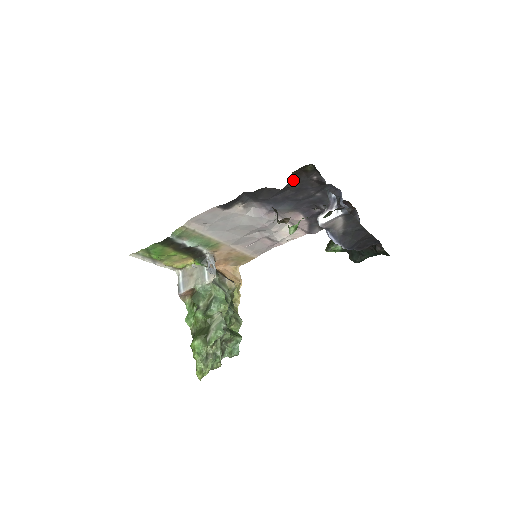
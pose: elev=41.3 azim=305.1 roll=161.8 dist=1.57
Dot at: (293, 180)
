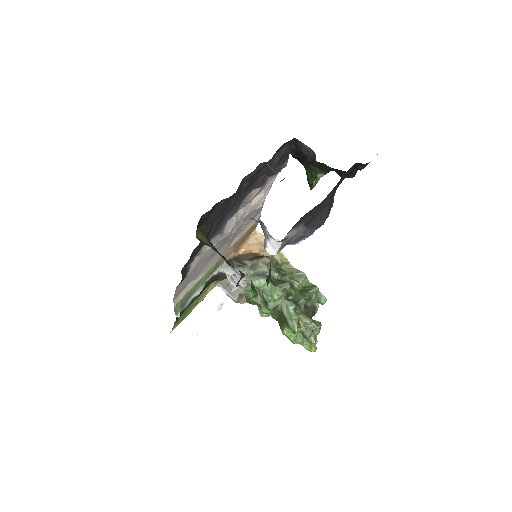
Dot at: (206, 225)
